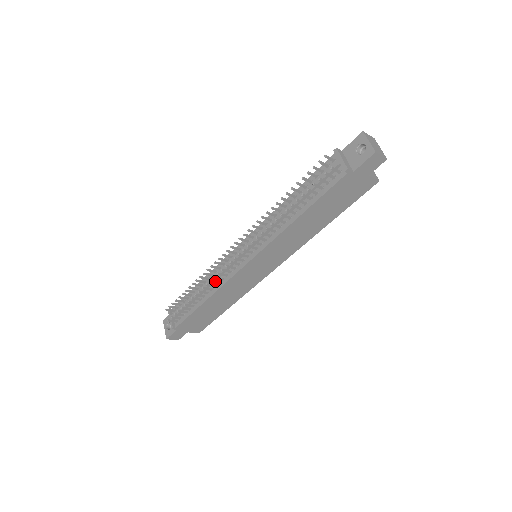
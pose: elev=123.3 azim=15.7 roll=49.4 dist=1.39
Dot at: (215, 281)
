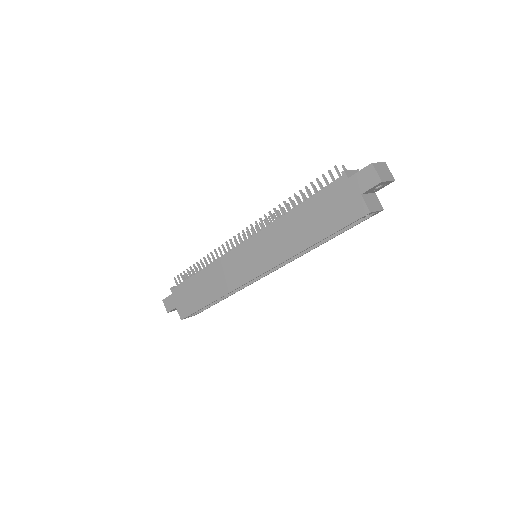
Dot at: occluded
